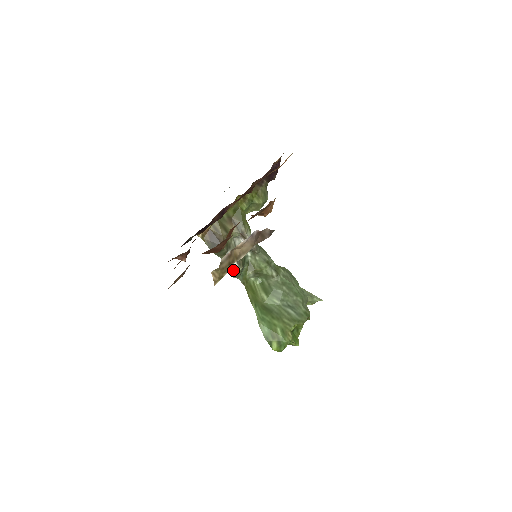
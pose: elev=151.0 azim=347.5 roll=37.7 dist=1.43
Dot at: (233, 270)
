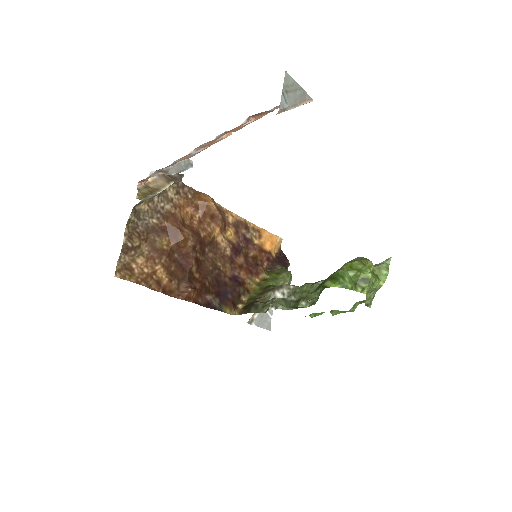
Dot at: (272, 303)
